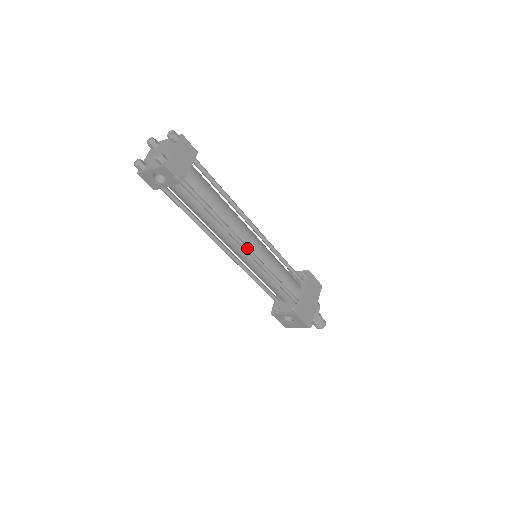
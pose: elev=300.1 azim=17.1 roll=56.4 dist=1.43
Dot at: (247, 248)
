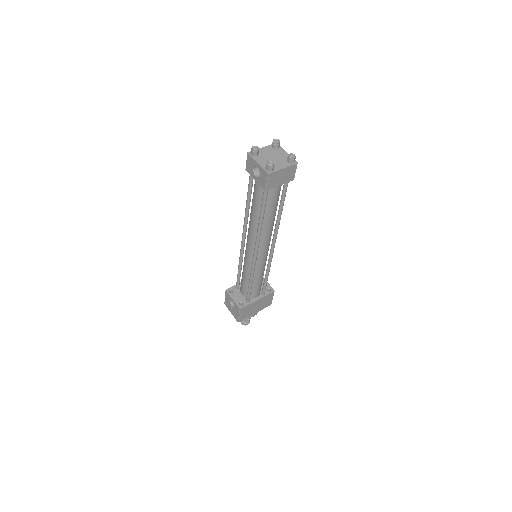
Dot at: (257, 252)
